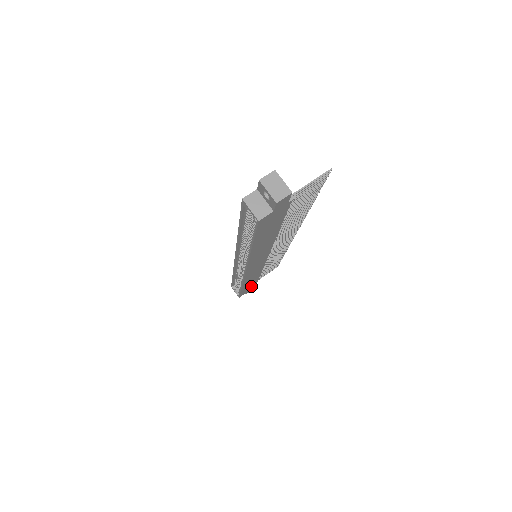
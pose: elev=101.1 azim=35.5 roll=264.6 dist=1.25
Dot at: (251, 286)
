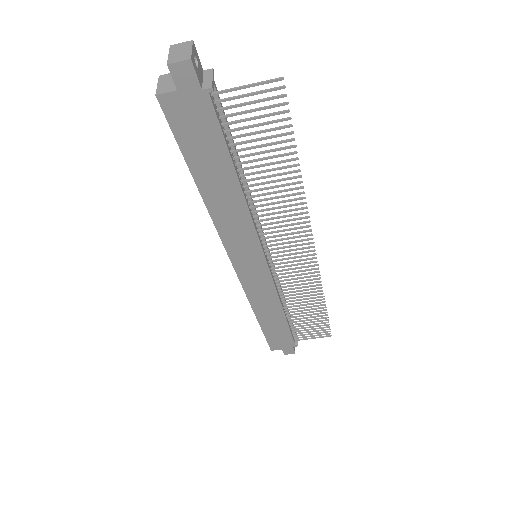
Dot at: (283, 337)
